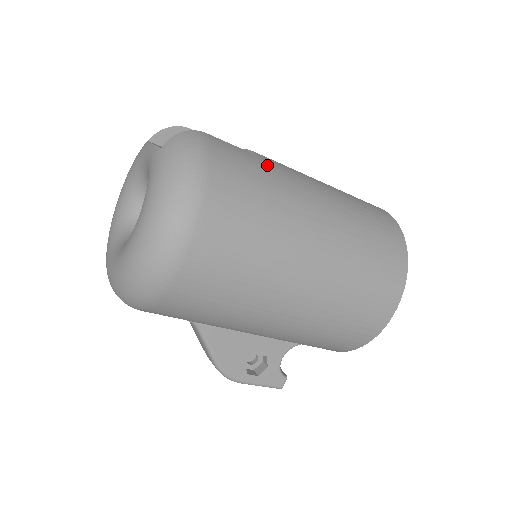
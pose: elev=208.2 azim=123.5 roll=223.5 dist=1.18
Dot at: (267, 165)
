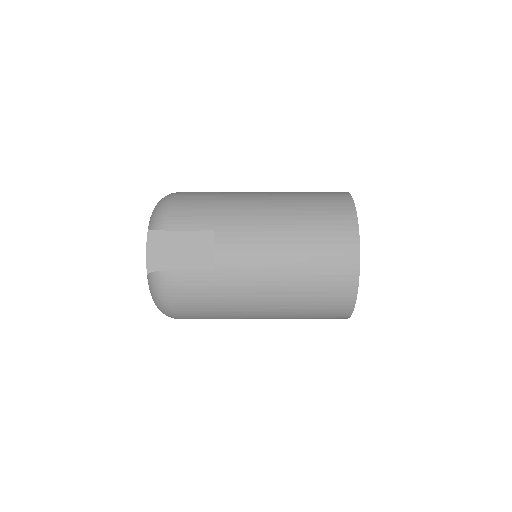
Dot at: (218, 281)
